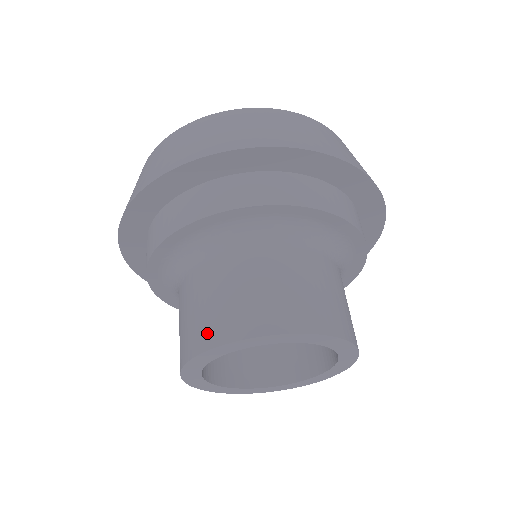
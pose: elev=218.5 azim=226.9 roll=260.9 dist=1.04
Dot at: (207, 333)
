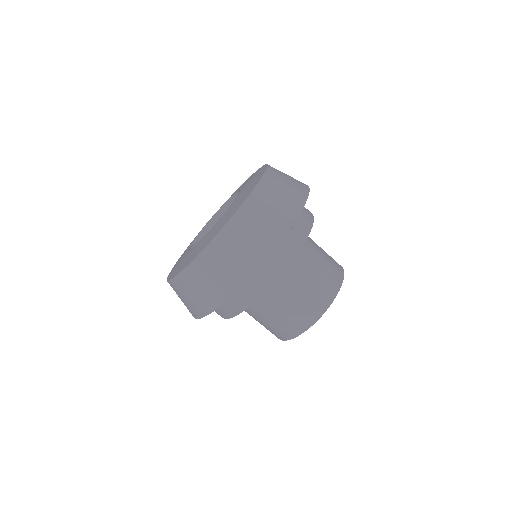
Dot at: (276, 335)
